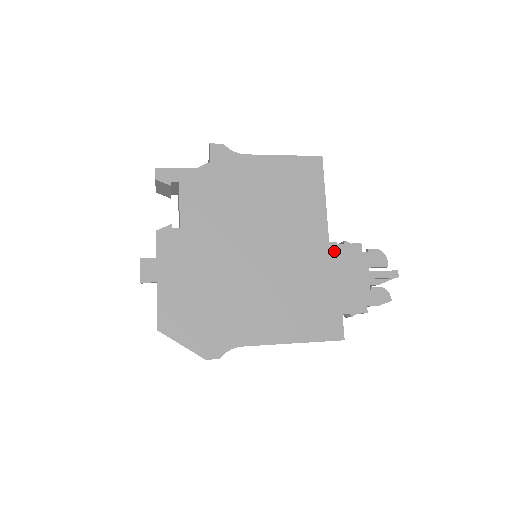
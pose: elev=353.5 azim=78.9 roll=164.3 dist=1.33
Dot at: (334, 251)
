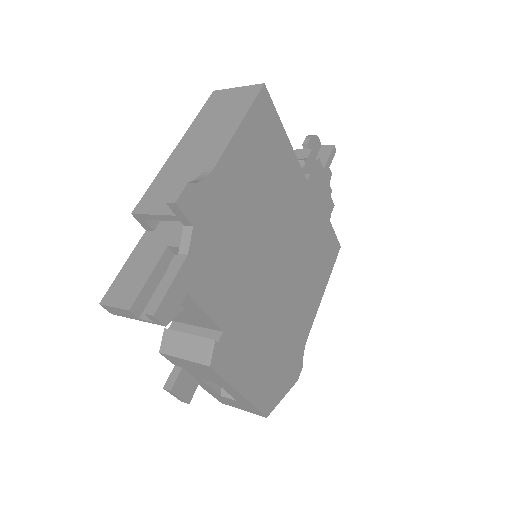
Dot at: (312, 185)
